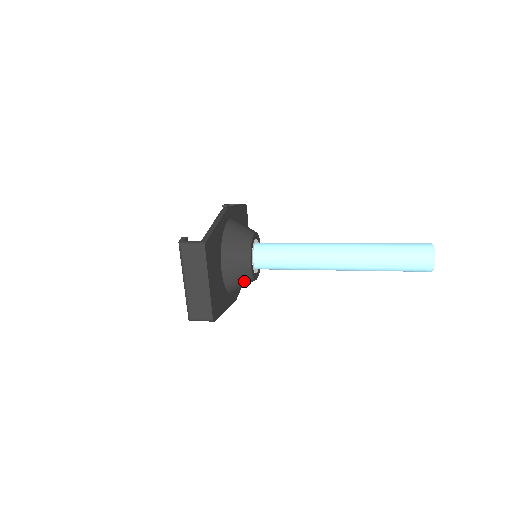
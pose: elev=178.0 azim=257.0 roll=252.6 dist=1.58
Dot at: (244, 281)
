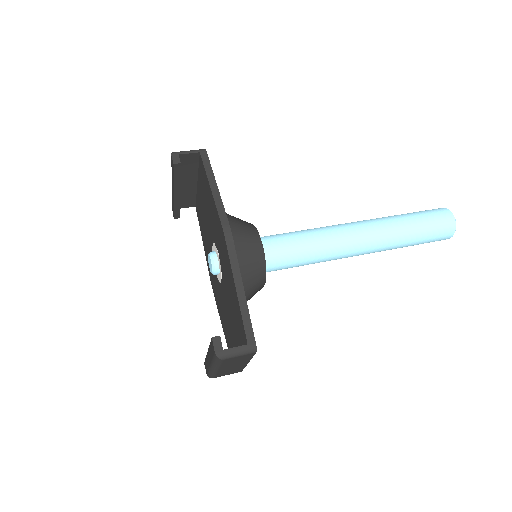
Dot at: occluded
